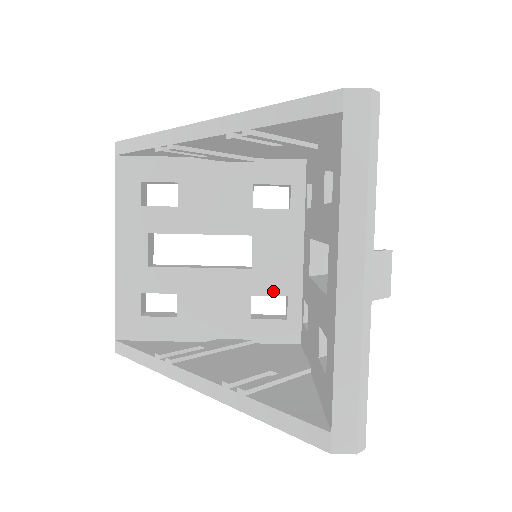
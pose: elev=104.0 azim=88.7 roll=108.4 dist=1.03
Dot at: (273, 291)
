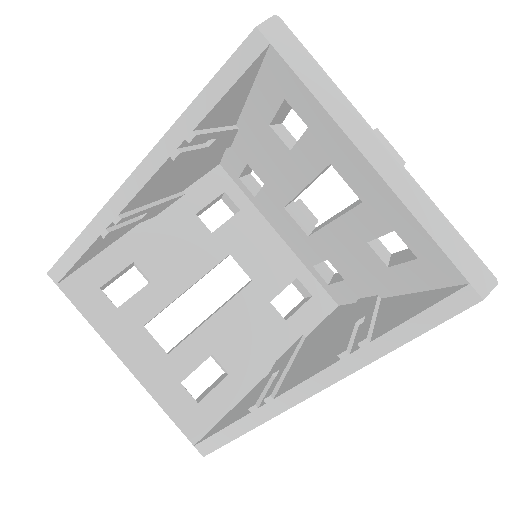
Dot at: (283, 284)
